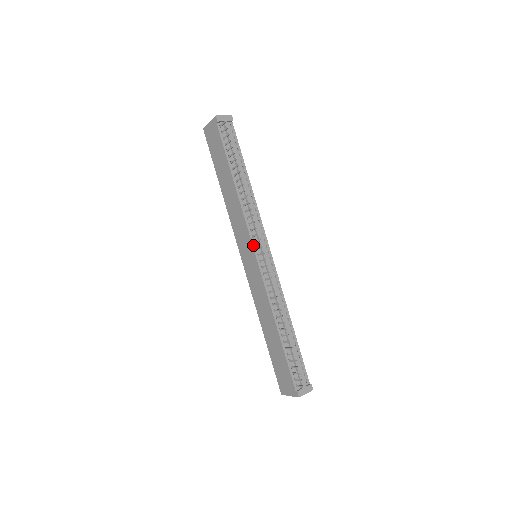
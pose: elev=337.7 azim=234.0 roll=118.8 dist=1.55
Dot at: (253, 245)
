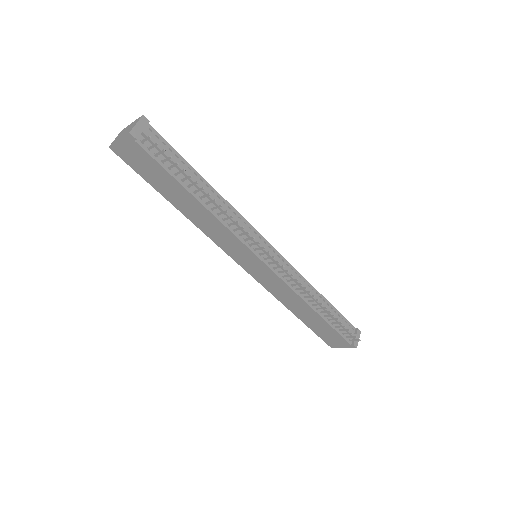
Dot at: (255, 253)
